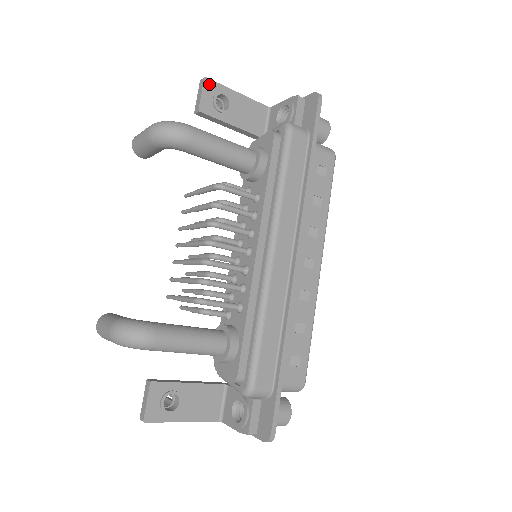
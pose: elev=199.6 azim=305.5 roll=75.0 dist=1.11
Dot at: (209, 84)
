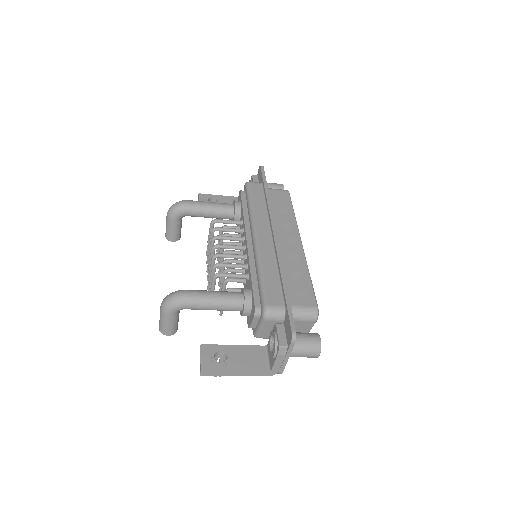
Dot at: (202, 196)
